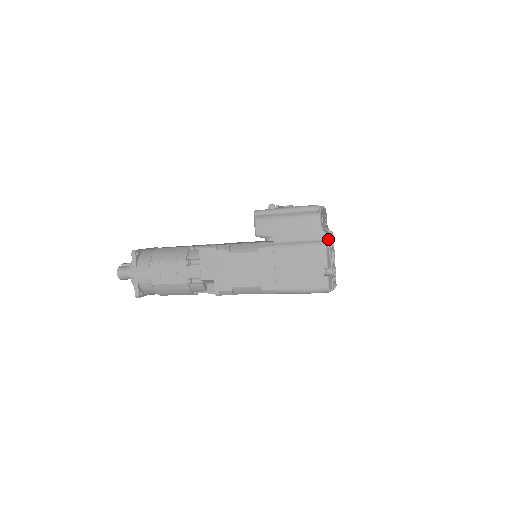
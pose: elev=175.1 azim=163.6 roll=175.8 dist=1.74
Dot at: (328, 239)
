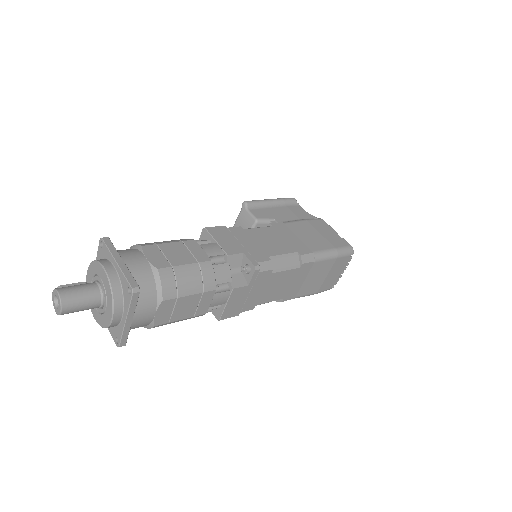
Dot at: occluded
